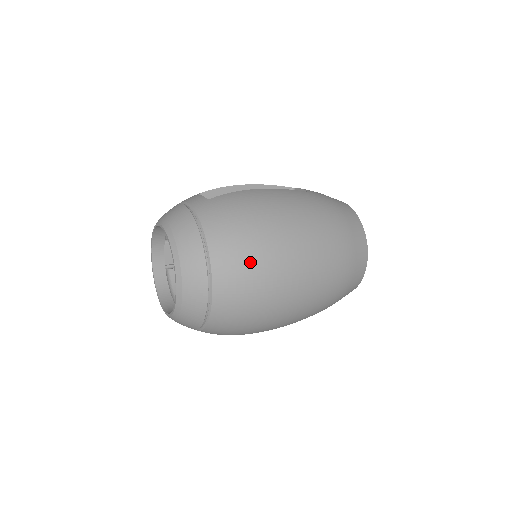
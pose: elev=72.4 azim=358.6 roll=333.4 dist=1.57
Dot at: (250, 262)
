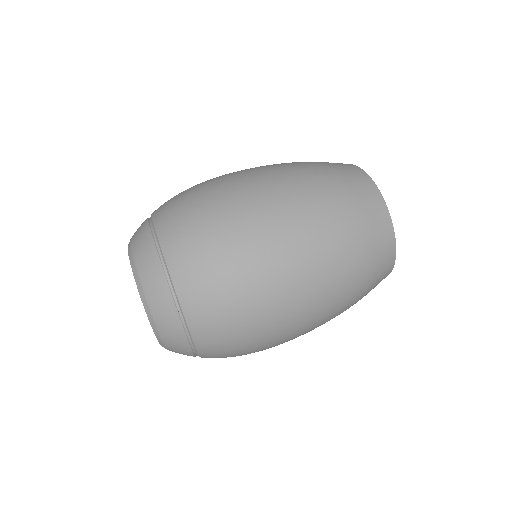
Dot at: (207, 242)
